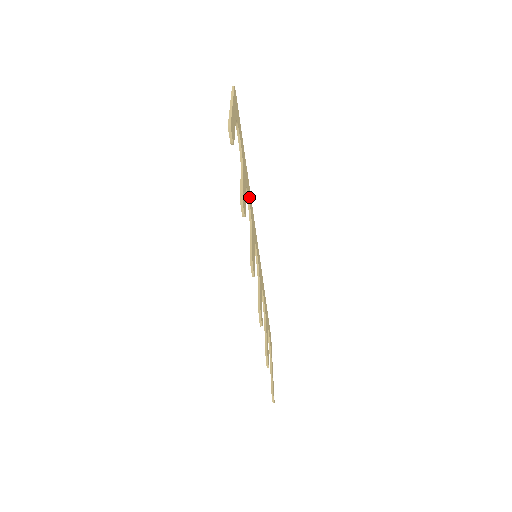
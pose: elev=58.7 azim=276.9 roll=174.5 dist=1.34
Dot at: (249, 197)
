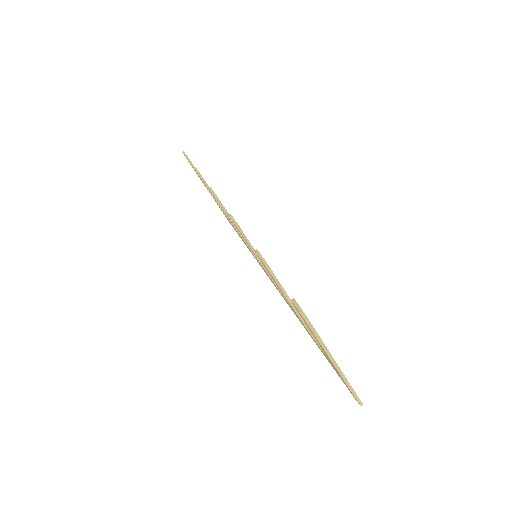
Dot at: occluded
